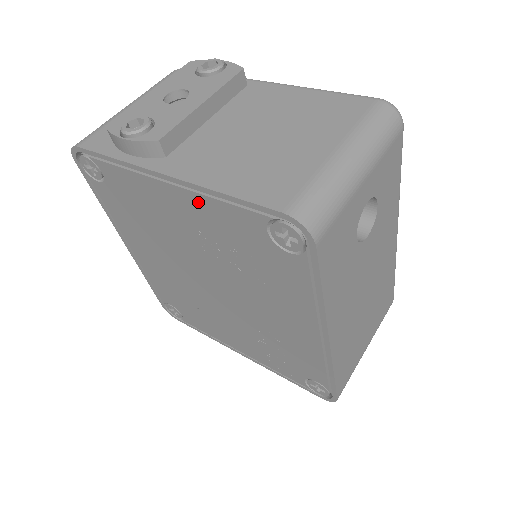
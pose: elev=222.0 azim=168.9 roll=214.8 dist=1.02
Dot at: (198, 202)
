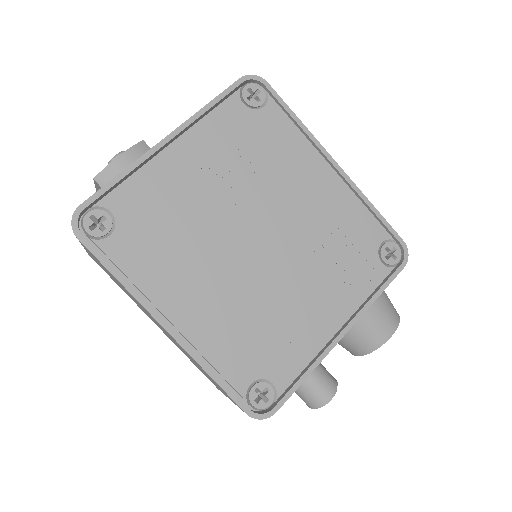
Dot at: (198, 135)
